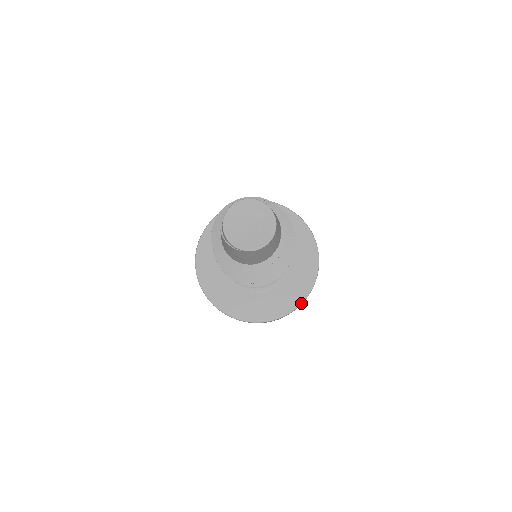
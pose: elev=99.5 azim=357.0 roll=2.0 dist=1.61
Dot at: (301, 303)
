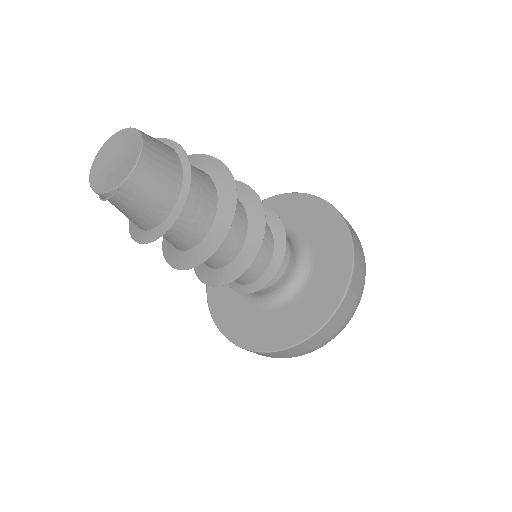
Dot at: (352, 266)
